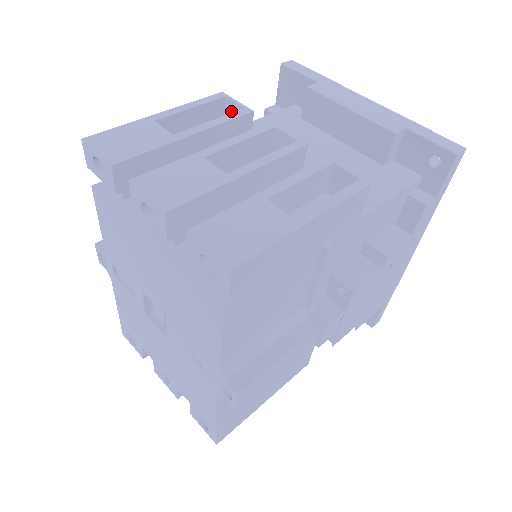
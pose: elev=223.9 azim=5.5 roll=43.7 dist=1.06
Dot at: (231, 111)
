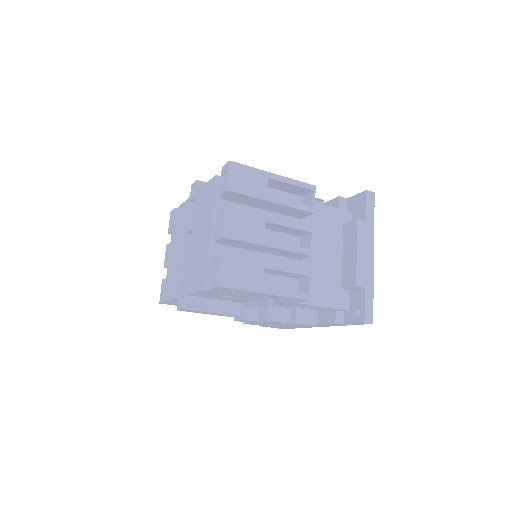
Dot at: (309, 198)
